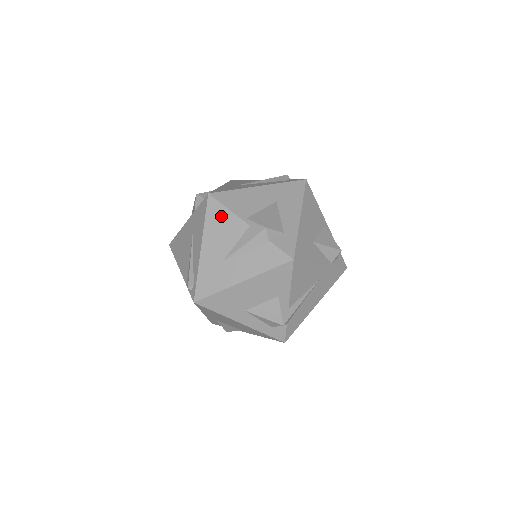
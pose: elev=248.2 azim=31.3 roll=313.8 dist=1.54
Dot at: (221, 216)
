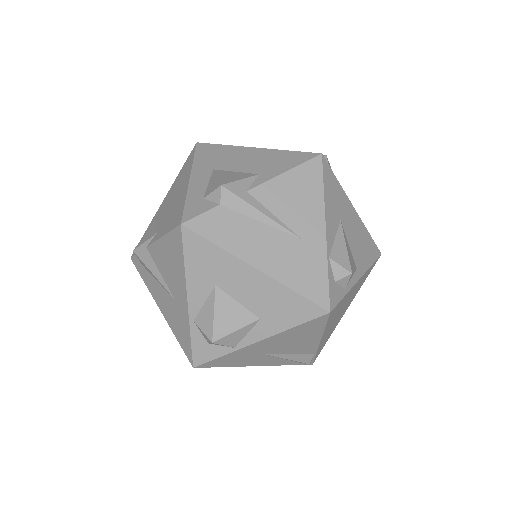
Dot at: occluded
